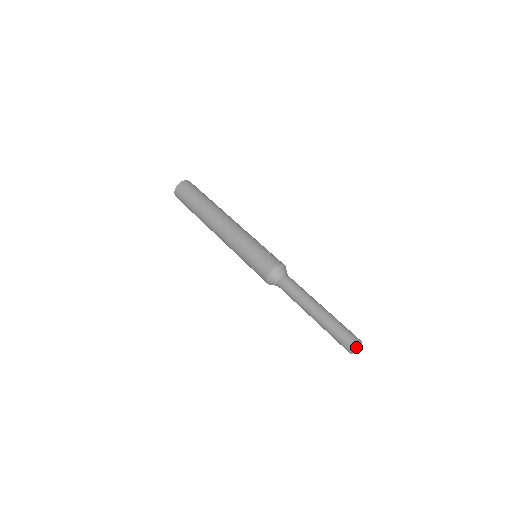
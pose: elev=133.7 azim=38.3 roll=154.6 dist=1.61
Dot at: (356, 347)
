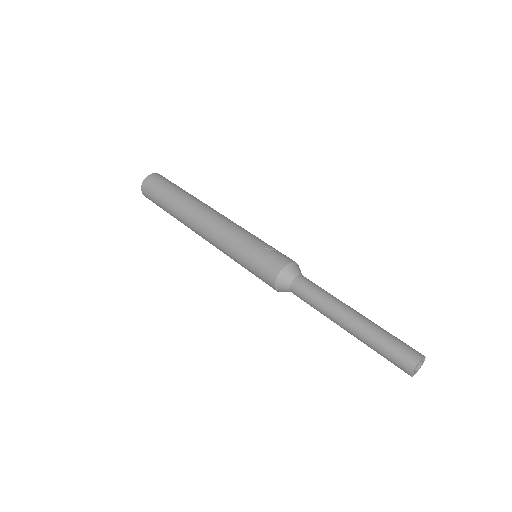
Dot at: (418, 365)
